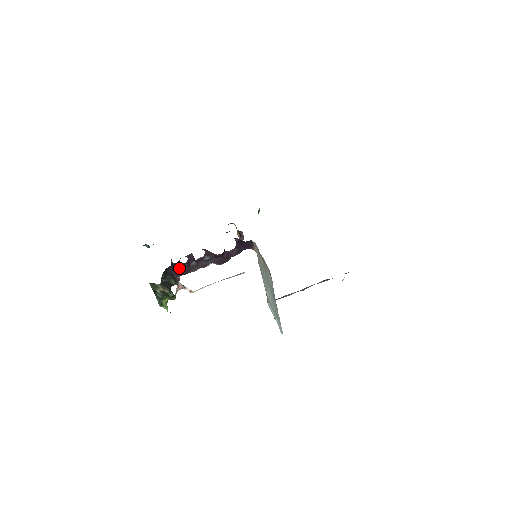
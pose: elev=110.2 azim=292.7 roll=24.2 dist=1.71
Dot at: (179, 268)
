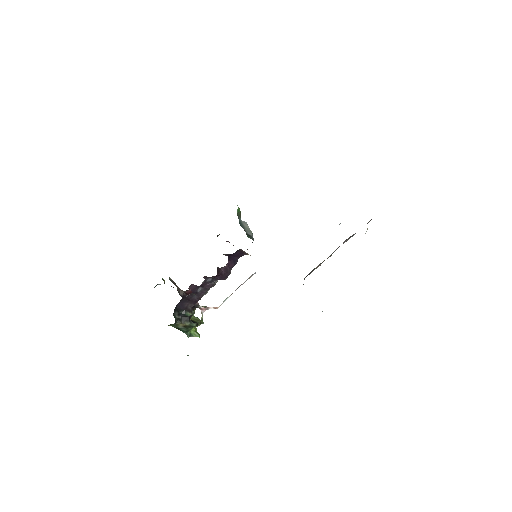
Dot at: (188, 300)
